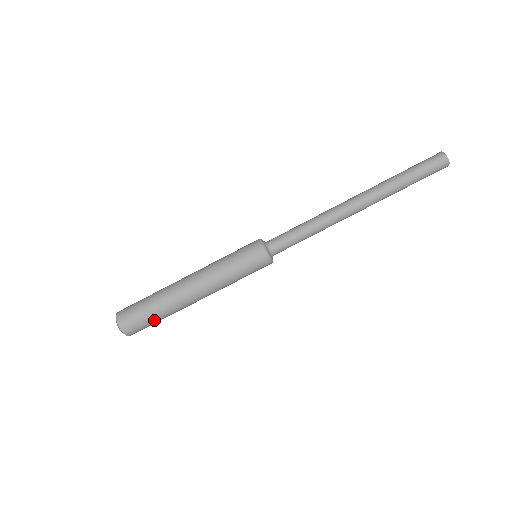
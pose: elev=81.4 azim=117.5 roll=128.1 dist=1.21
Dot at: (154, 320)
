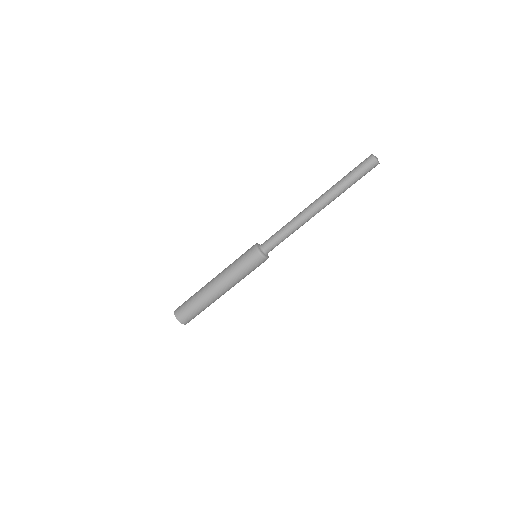
Dot at: occluded
